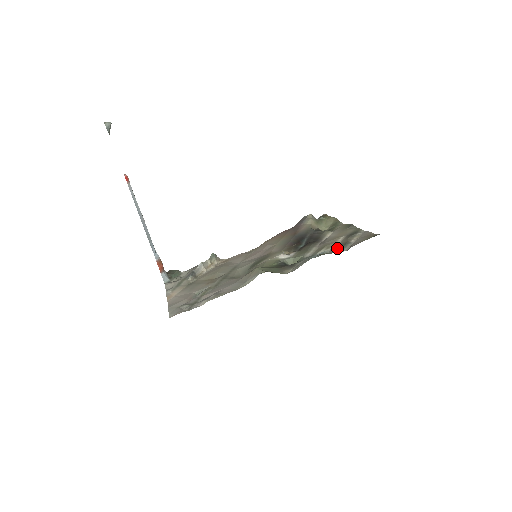
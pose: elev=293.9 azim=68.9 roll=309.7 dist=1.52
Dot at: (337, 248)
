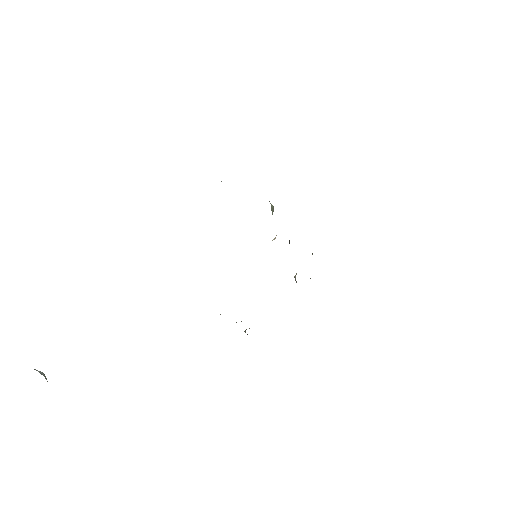
Dot at: occluded
